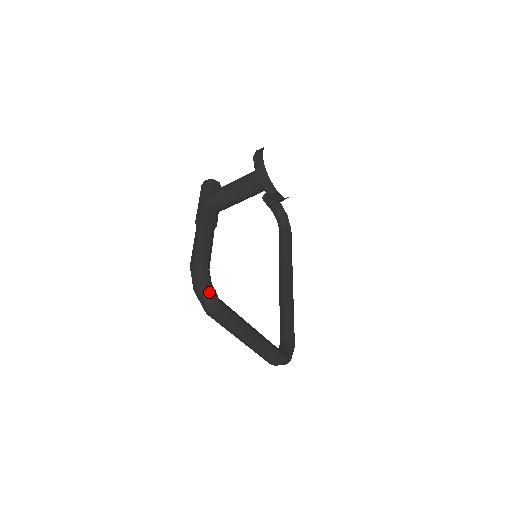
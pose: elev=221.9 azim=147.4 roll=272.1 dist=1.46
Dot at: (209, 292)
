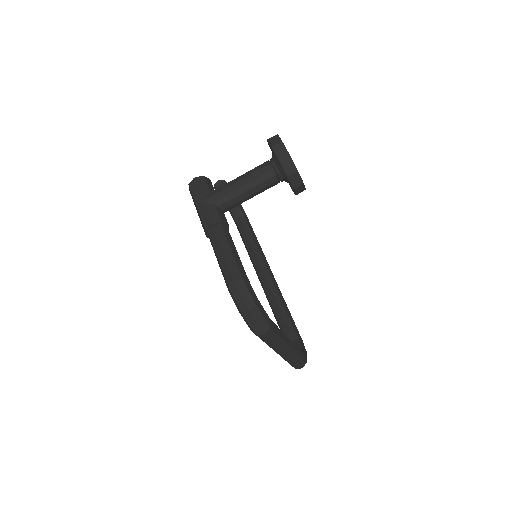
Dot at: (260, 310)
